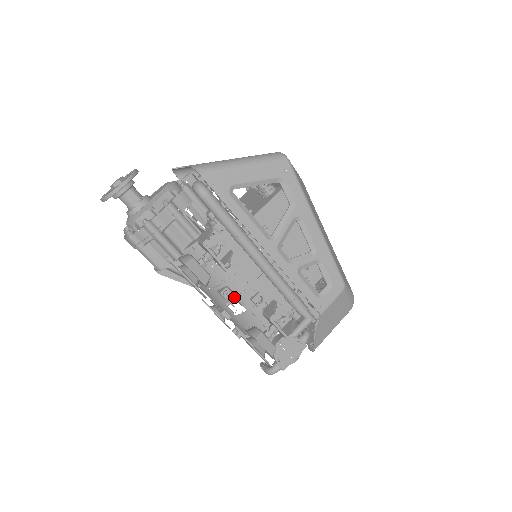
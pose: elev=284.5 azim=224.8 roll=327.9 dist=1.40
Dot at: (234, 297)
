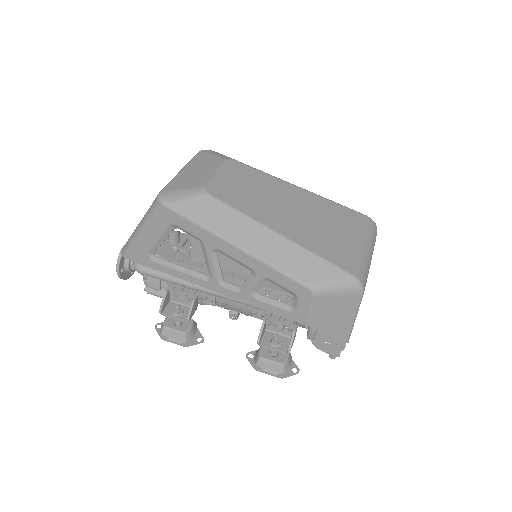
Dot at: (244, 314)
